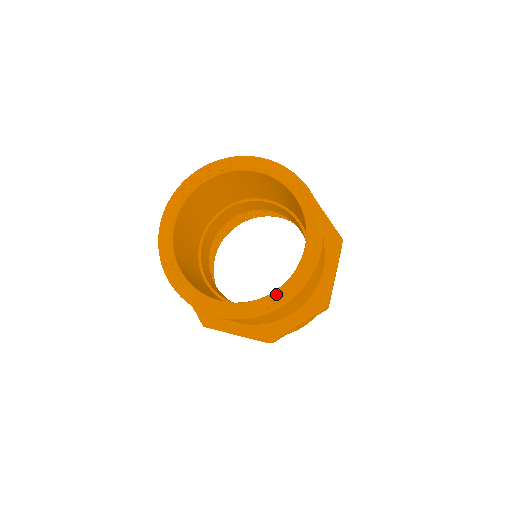
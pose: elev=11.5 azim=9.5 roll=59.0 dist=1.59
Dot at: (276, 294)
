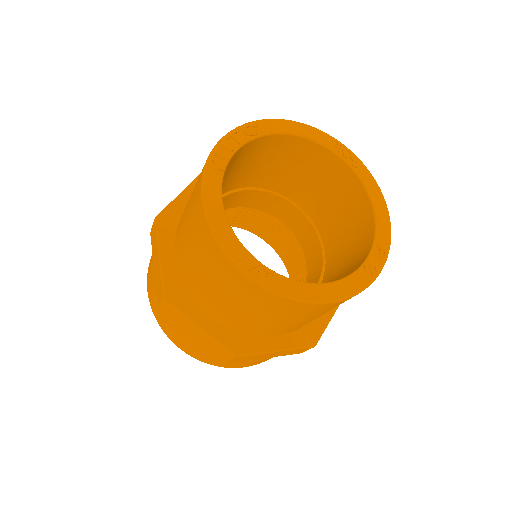
Dot at: (372, 258)
